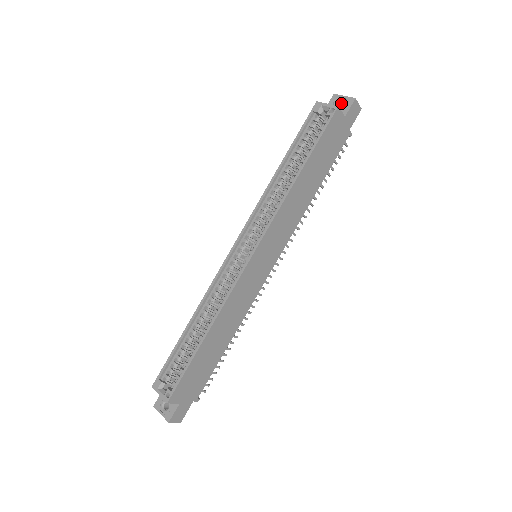
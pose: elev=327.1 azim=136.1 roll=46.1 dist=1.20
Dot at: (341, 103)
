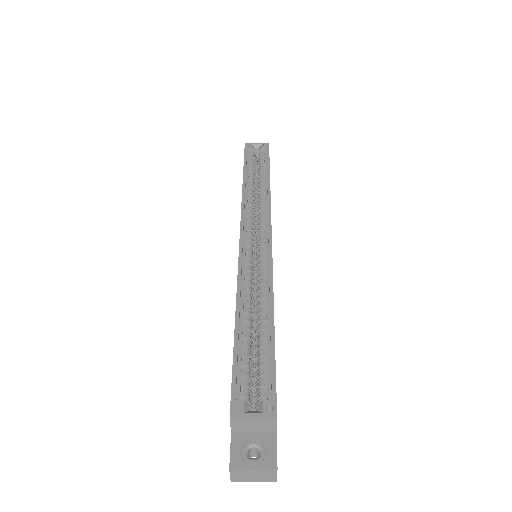
Dot at: occluded
